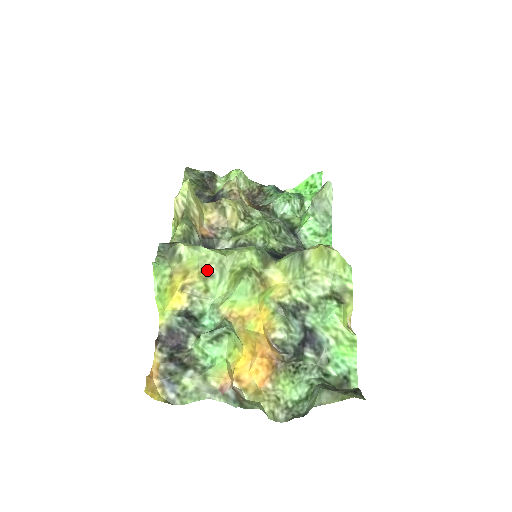
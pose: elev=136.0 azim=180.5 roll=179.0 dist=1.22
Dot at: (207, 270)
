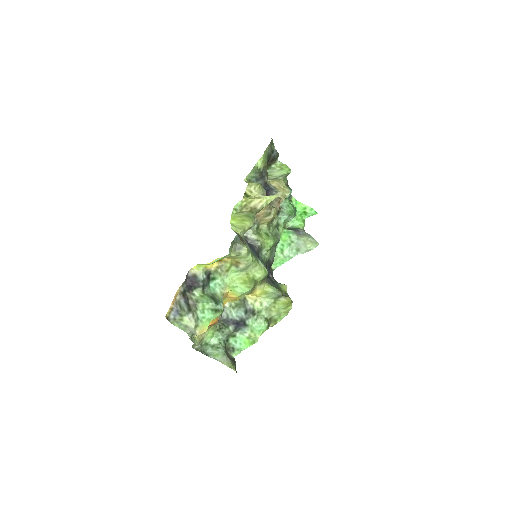
Dot at: (239, 263)
